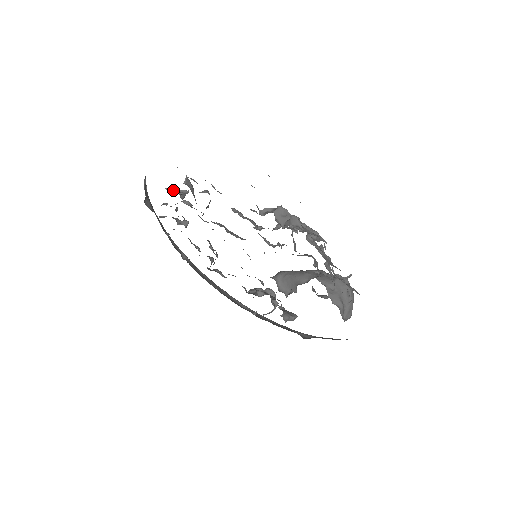
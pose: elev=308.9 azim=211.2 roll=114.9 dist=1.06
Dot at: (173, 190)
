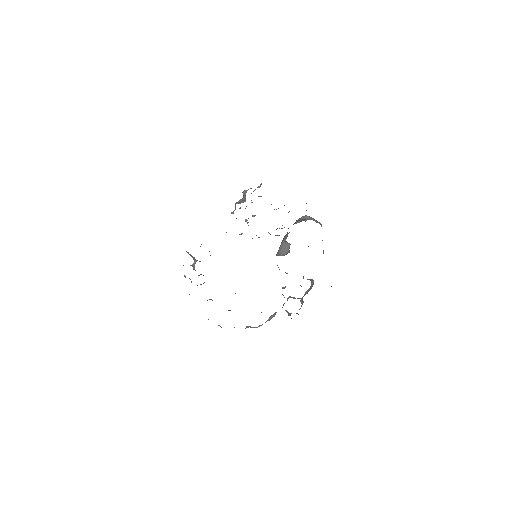
Dot at: occluded
